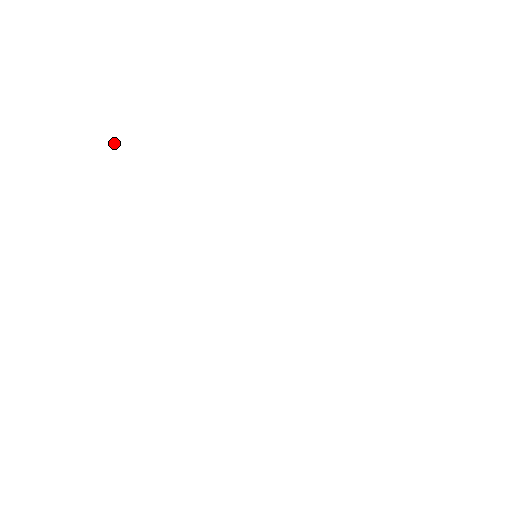
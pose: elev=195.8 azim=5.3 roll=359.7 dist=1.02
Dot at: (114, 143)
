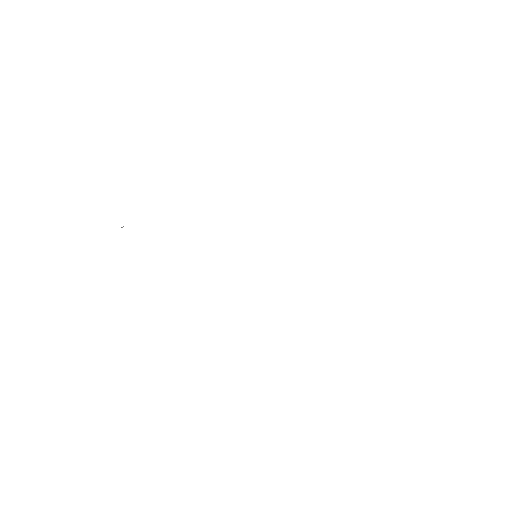
Dot at: (122, 227)
